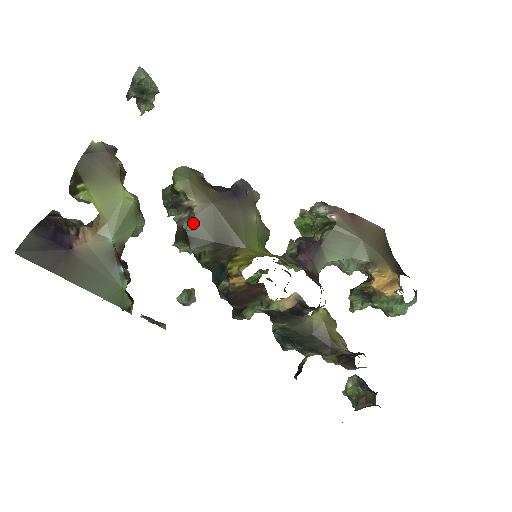
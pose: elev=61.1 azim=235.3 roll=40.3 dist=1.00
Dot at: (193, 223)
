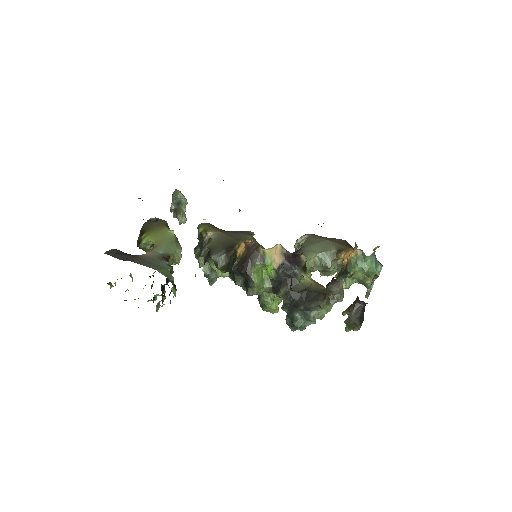
Dot at: (212, 243)
